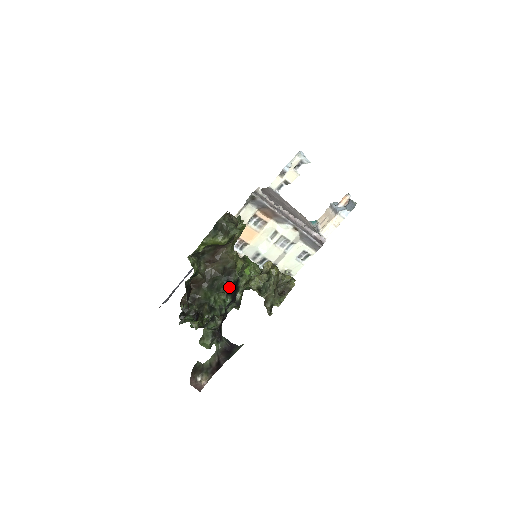
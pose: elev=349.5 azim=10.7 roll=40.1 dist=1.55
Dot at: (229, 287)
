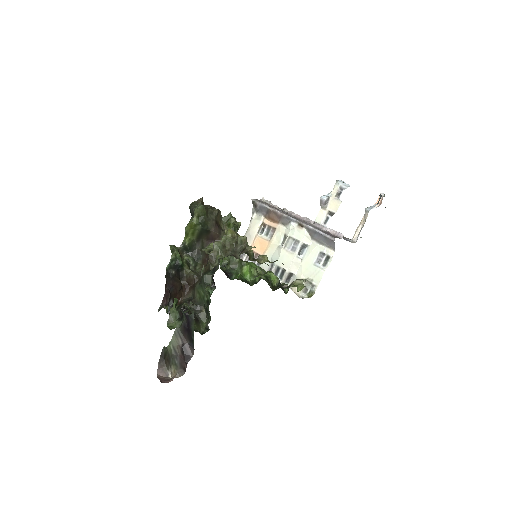
Dot at: (212, 277)
